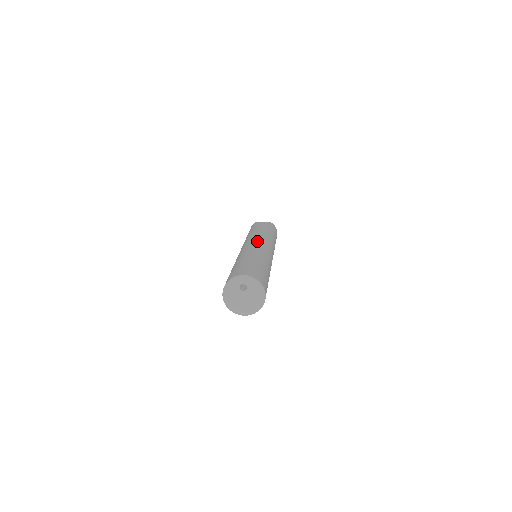
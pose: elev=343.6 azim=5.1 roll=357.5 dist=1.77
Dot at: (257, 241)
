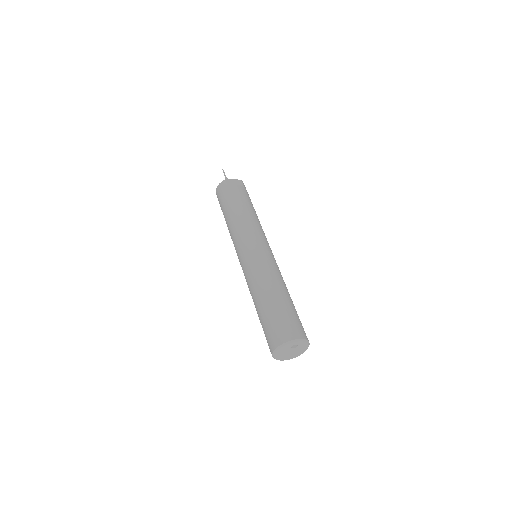
Dot at: (263, 247)
